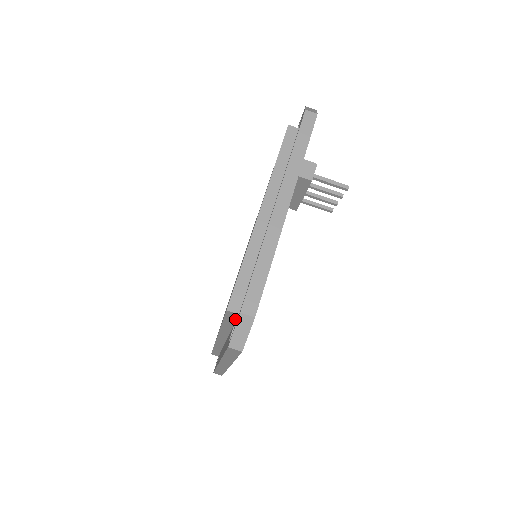
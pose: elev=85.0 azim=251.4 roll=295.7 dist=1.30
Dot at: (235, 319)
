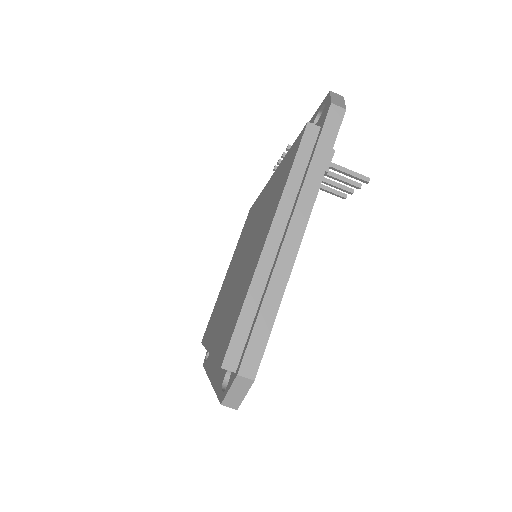
Dot at: occluded
